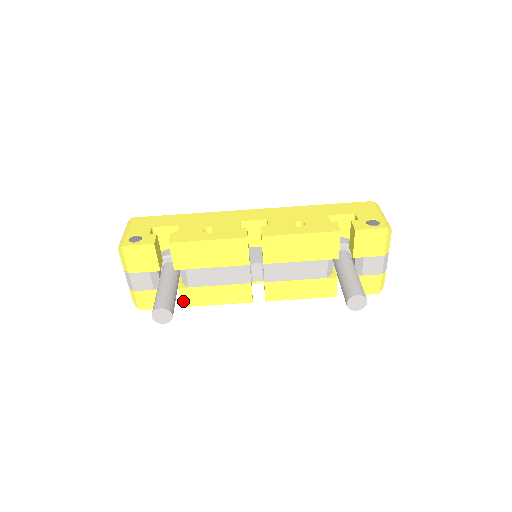
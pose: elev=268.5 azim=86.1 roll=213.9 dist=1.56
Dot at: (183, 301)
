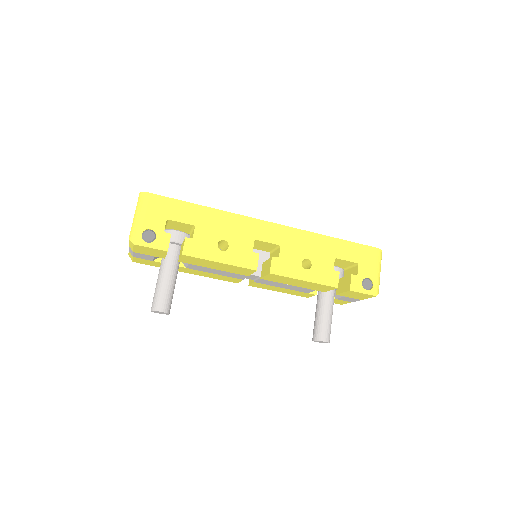
Dot at: occluded
